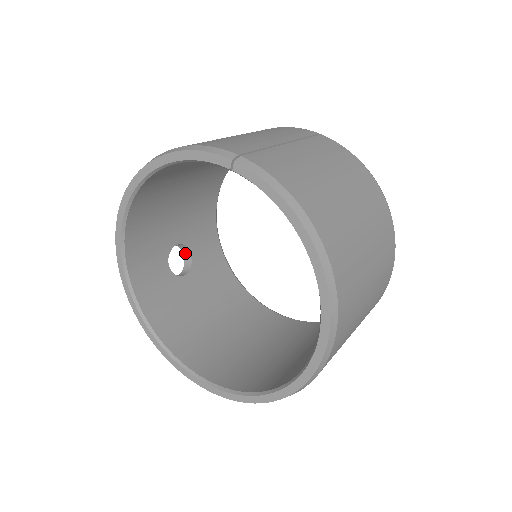
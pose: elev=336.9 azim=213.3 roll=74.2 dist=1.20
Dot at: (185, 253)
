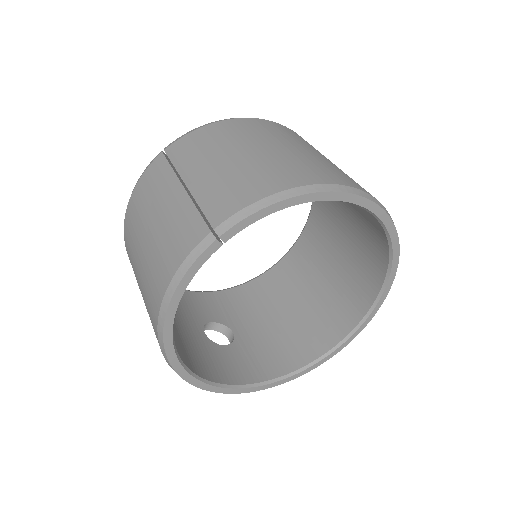
Dot at: (208, 328)
